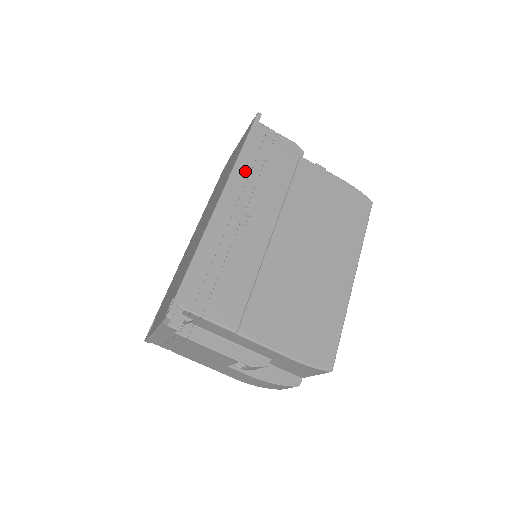
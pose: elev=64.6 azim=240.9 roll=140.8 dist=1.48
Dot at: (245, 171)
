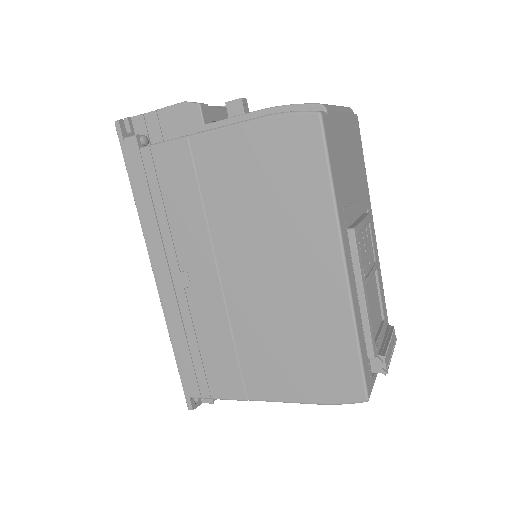
Dot at: (152, 220)
